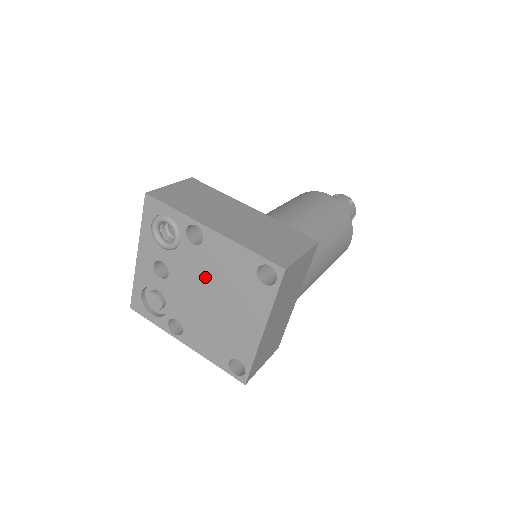
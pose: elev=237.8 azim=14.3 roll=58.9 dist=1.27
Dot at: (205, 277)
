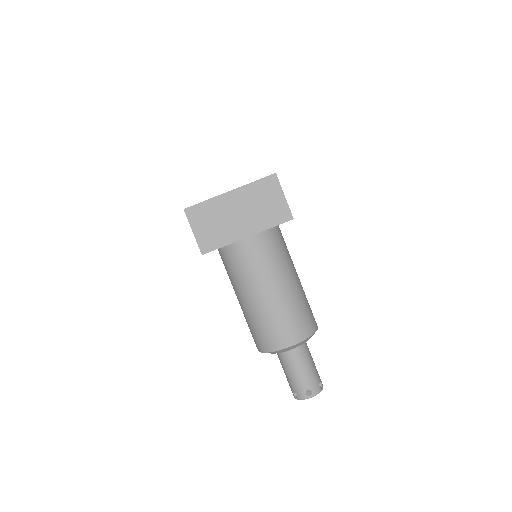
Dot at: occluded
